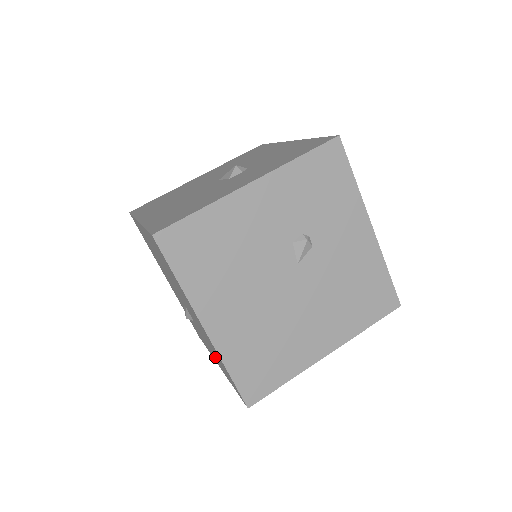
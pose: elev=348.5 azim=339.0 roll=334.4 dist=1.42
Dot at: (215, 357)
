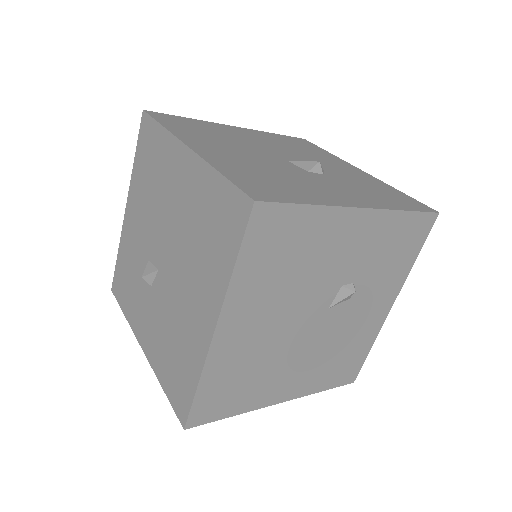
Dot at: (157, 342)
